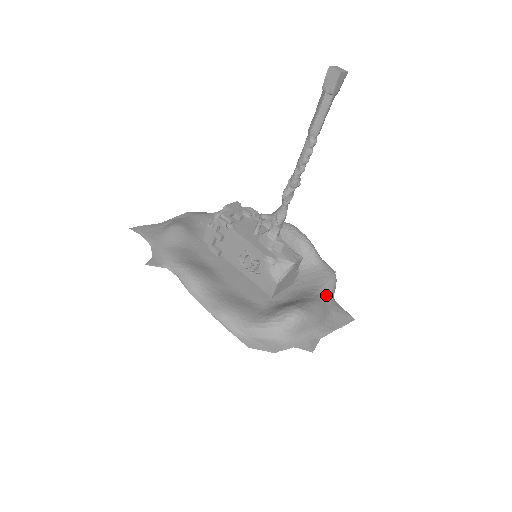
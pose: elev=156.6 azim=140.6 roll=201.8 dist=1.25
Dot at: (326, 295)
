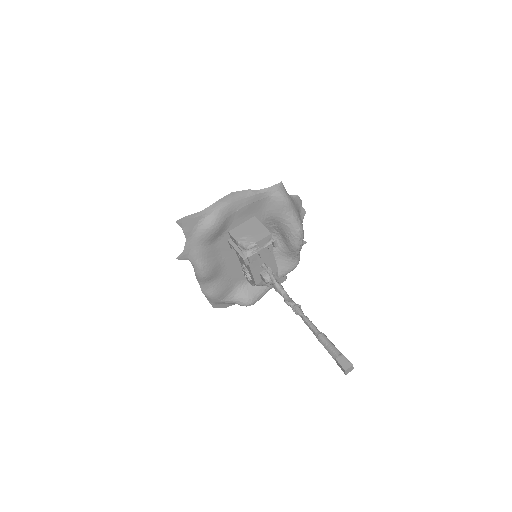
Dot at: occluded
